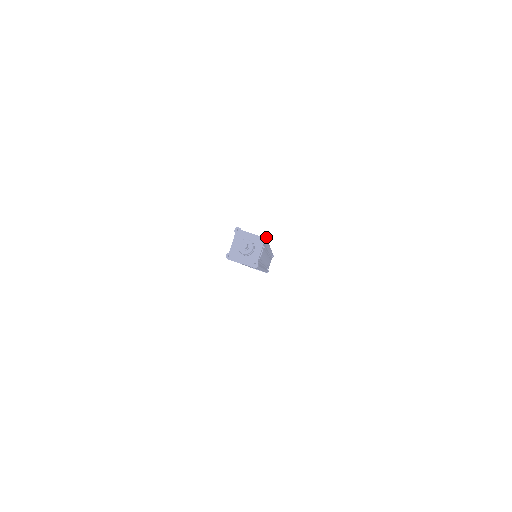
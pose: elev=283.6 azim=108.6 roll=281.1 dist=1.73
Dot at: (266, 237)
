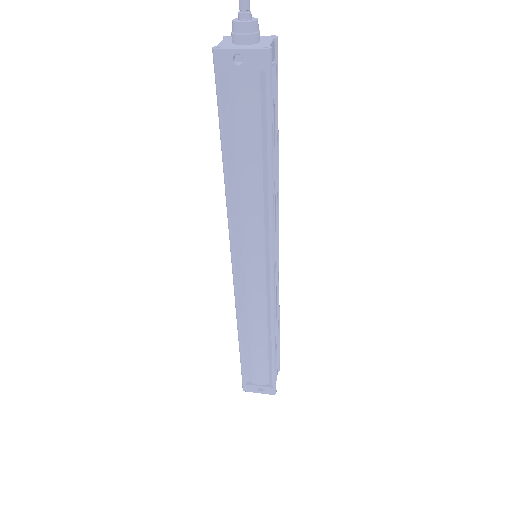
Dot at: (276, 36)
